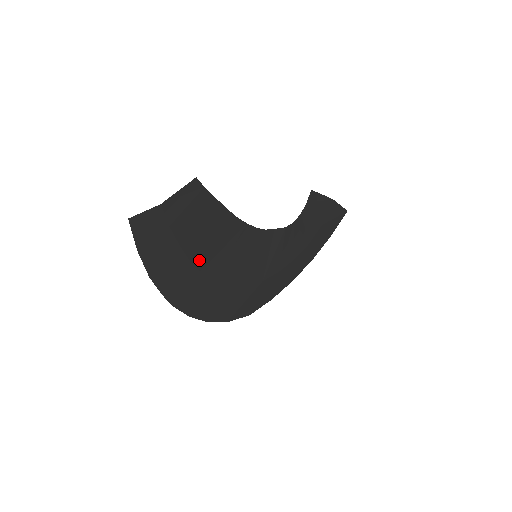
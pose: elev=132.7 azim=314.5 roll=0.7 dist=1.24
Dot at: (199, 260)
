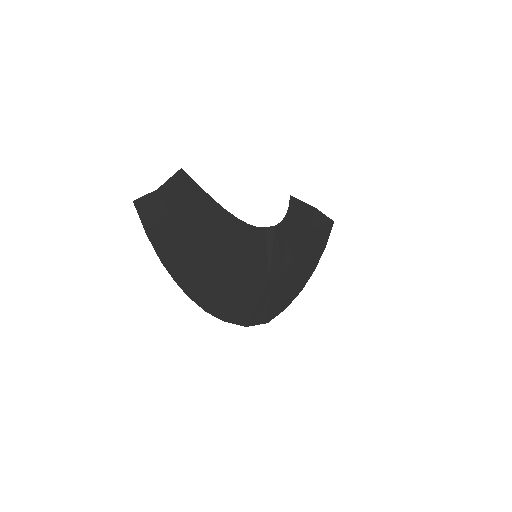
Dot at: (202, 249)
